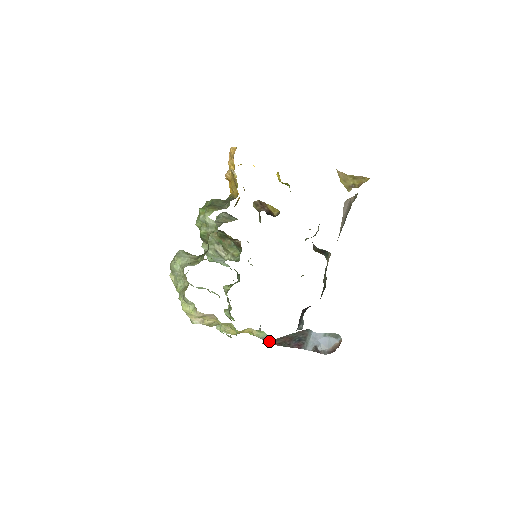
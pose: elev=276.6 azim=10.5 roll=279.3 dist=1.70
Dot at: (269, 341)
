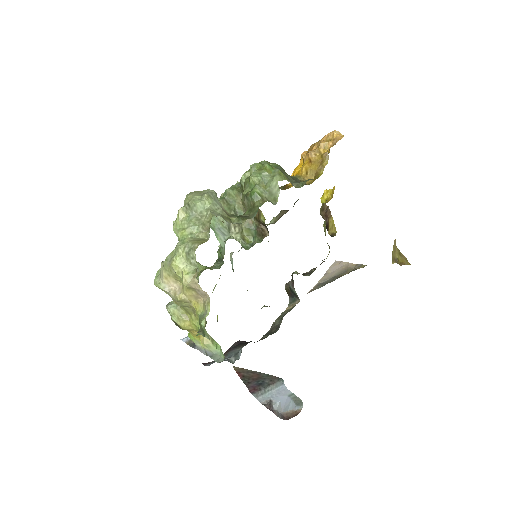
Dot at: (241, 368)
